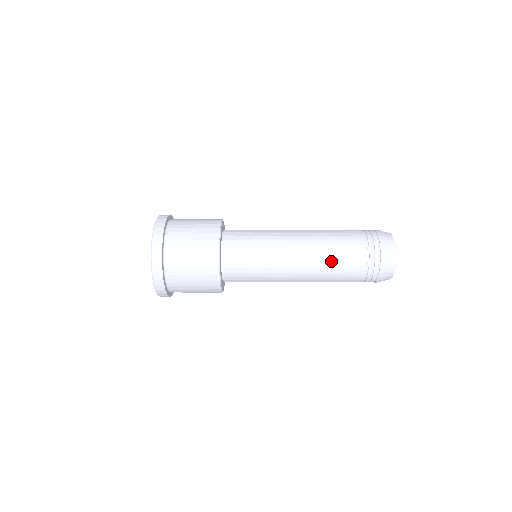
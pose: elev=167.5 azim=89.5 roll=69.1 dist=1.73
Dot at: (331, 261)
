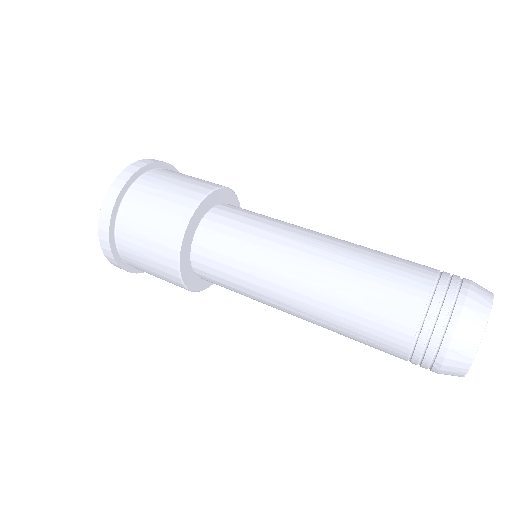
Dot at: (348, 318)
